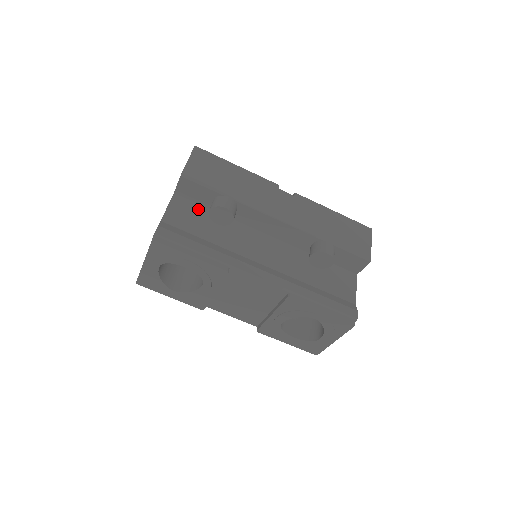
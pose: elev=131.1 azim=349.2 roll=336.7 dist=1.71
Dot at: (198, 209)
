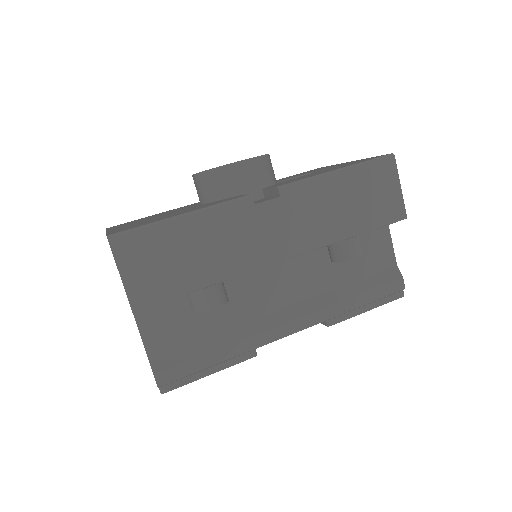
Dot at: (173, 301)
